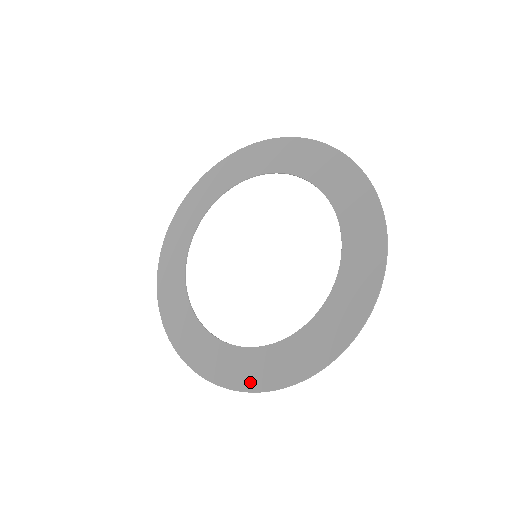
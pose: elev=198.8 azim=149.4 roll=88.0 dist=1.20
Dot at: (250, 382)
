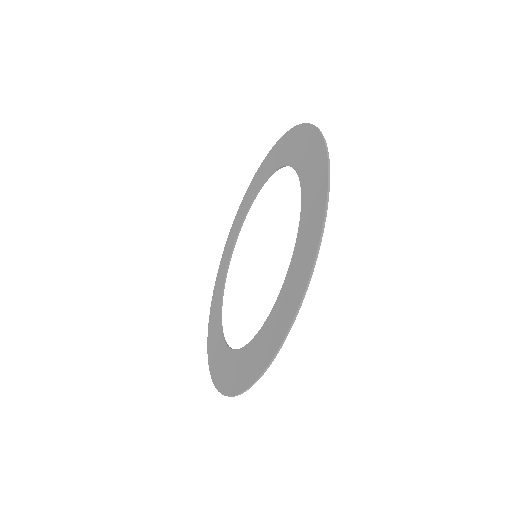
Dot at: (225, 384)
